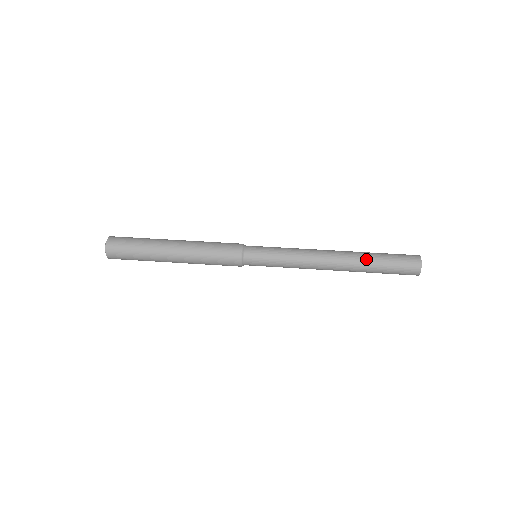
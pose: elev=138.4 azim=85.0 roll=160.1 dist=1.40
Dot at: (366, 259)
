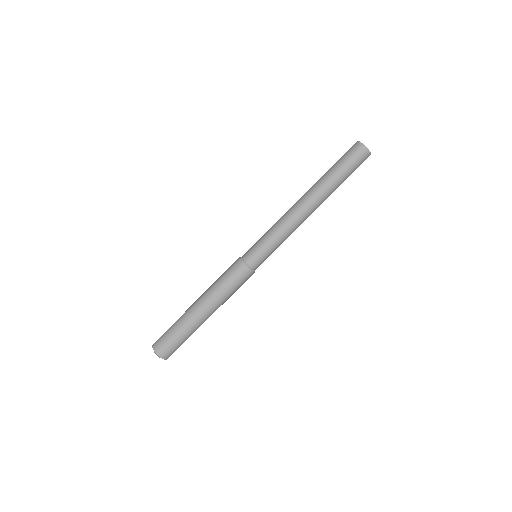
Dot at: (333, 189)
